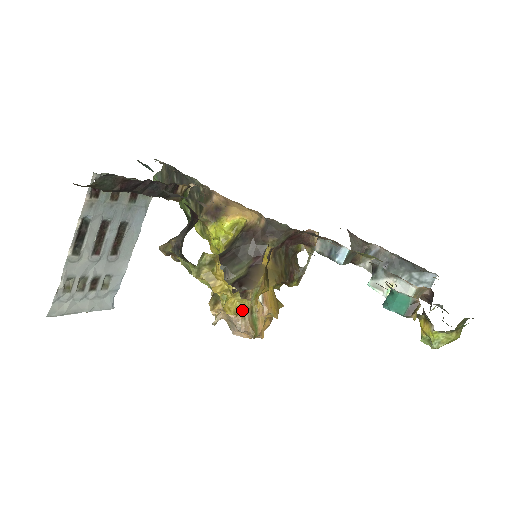
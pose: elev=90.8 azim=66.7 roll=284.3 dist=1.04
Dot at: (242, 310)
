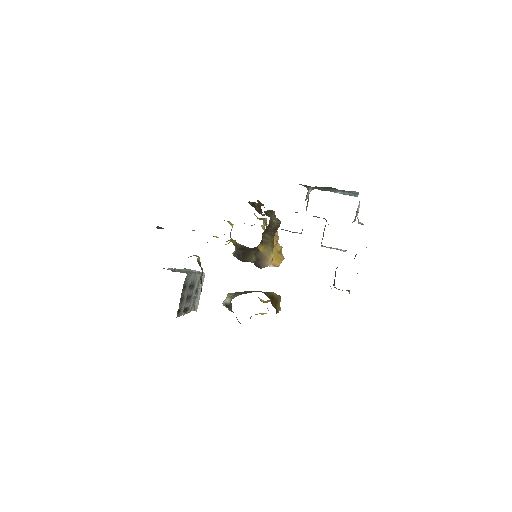
Dot at: occluded
